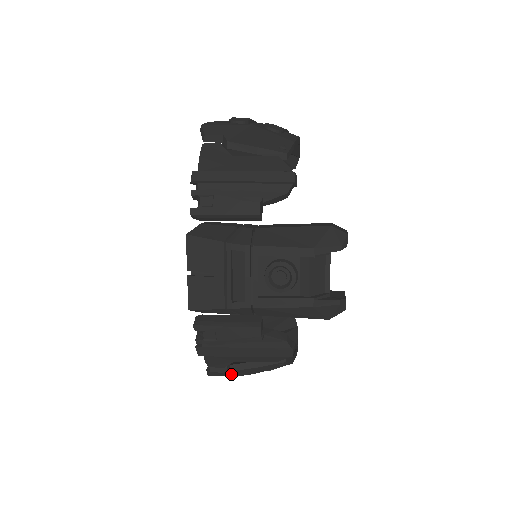
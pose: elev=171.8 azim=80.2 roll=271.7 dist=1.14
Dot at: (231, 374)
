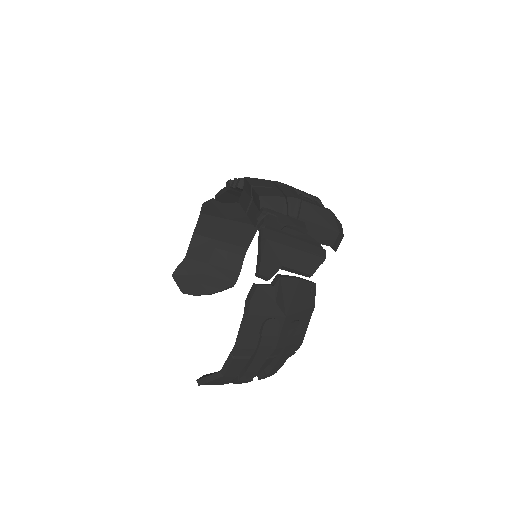
Dot at: (276, 290)
